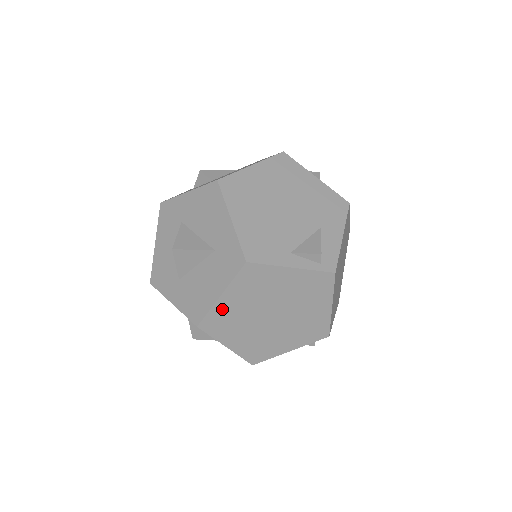
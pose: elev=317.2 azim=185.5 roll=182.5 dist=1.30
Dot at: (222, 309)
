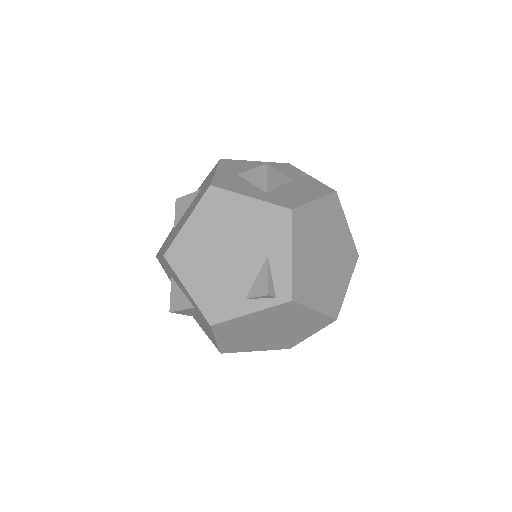
Dot at: (226, 343)
